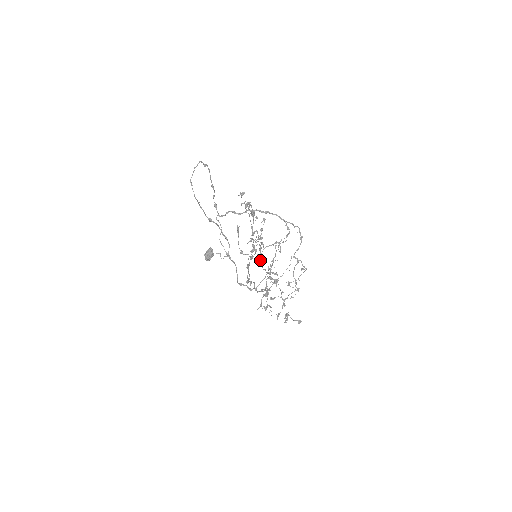
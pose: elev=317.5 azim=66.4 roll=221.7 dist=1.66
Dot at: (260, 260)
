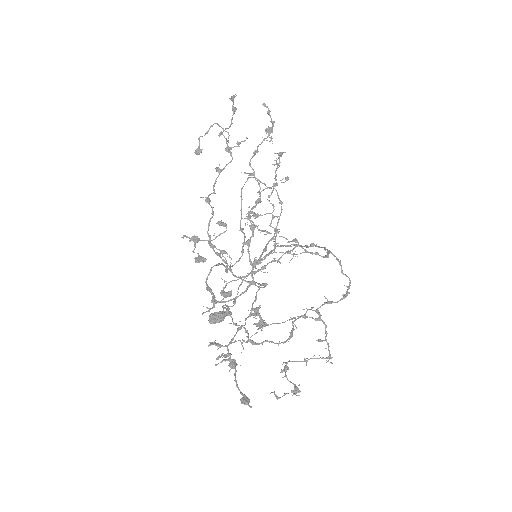
Dot at: occluded
